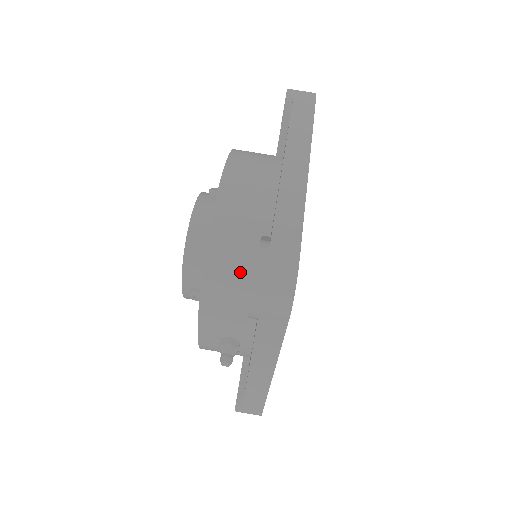
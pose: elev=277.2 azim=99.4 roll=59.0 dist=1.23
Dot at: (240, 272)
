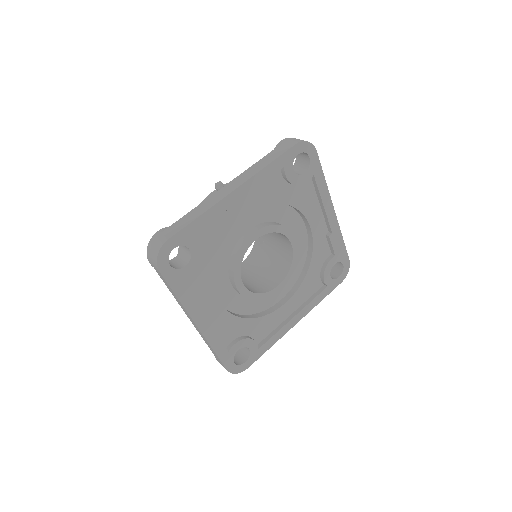
Dot at: occluded
